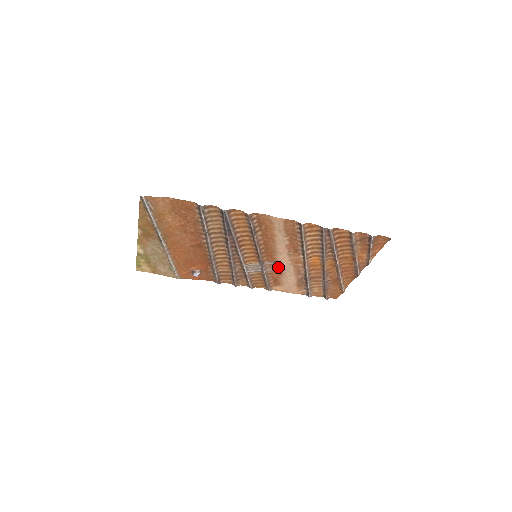
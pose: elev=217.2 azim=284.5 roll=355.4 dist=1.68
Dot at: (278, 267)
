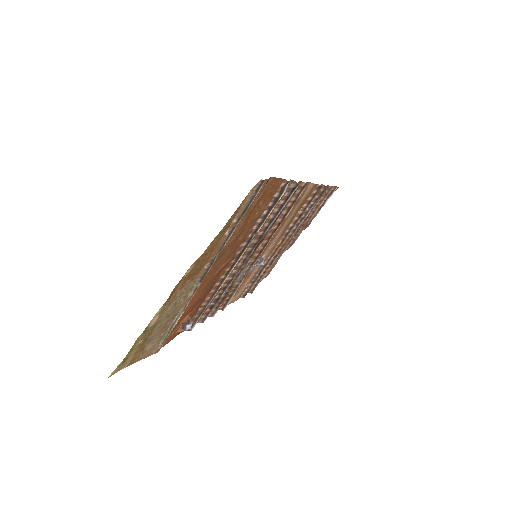
Dot at: (263, 263)
